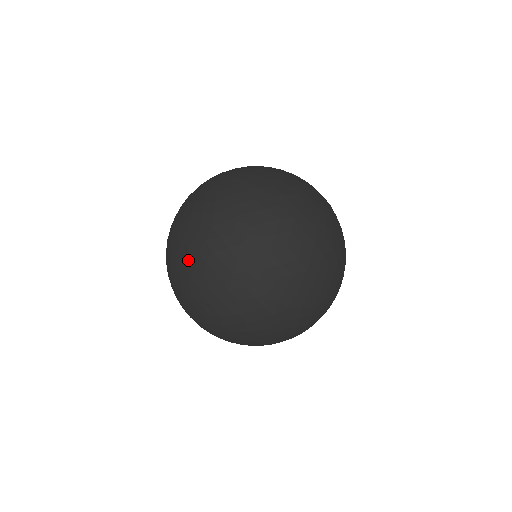
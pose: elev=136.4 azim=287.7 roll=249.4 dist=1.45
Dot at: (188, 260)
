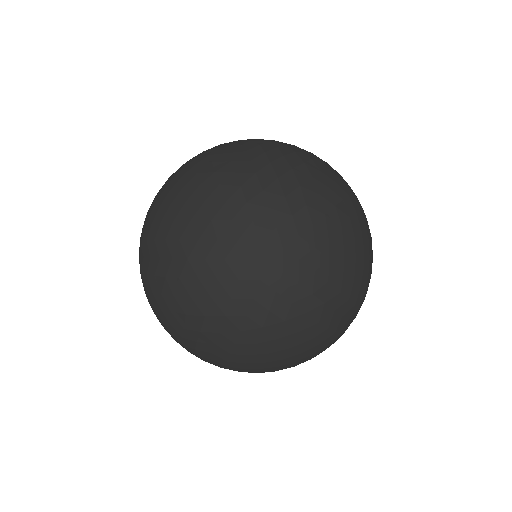
Dot at: (222, 176)
